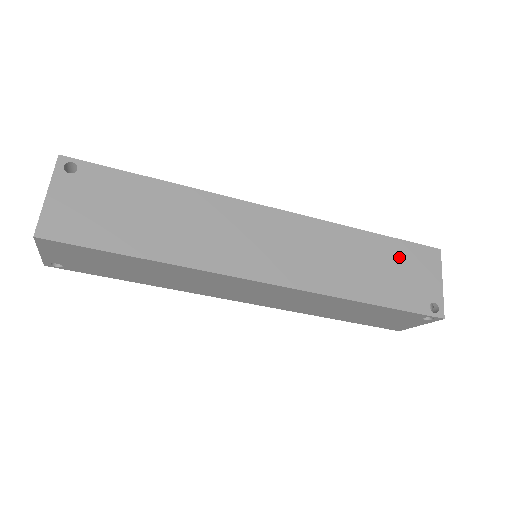
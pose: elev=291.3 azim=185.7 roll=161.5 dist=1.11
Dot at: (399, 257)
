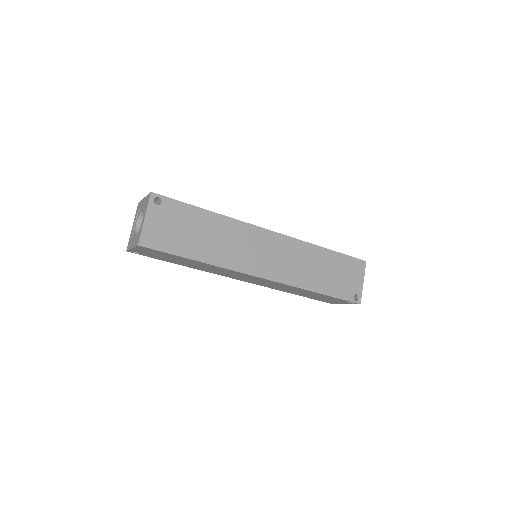
Dot at: (341, 265)
